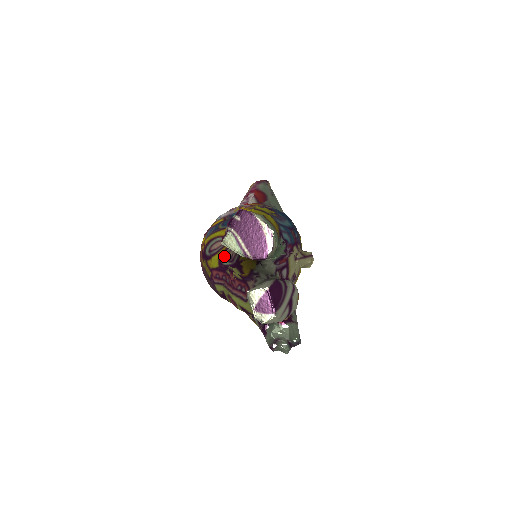
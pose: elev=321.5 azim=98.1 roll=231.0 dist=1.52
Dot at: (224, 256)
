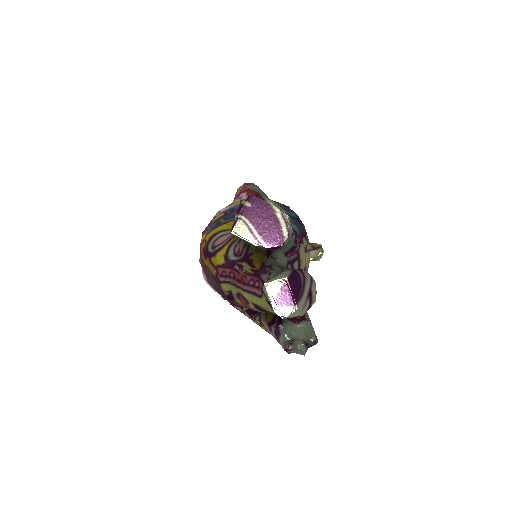
Dot at: (230, 251)
